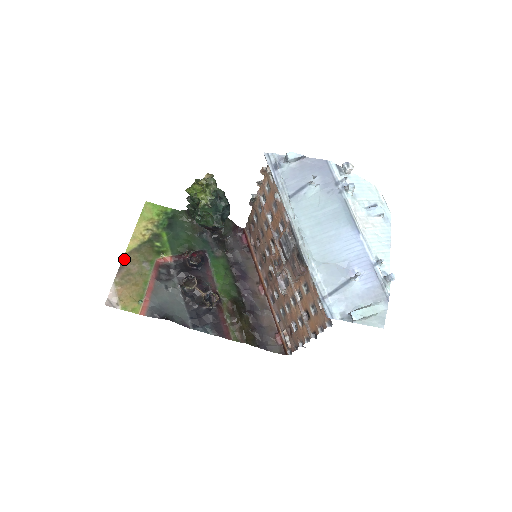
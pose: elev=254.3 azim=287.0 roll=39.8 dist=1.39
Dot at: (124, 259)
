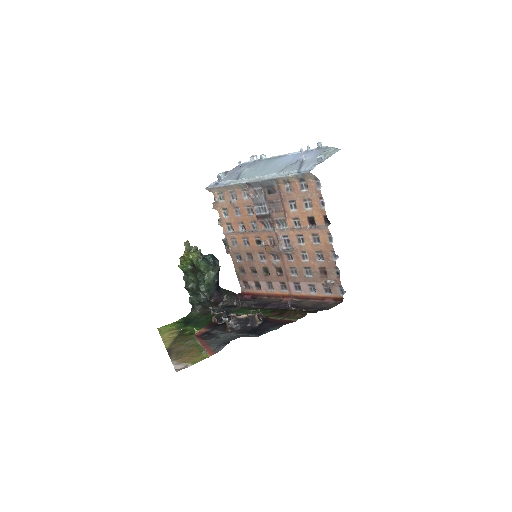
Dot at: (168, 351)
